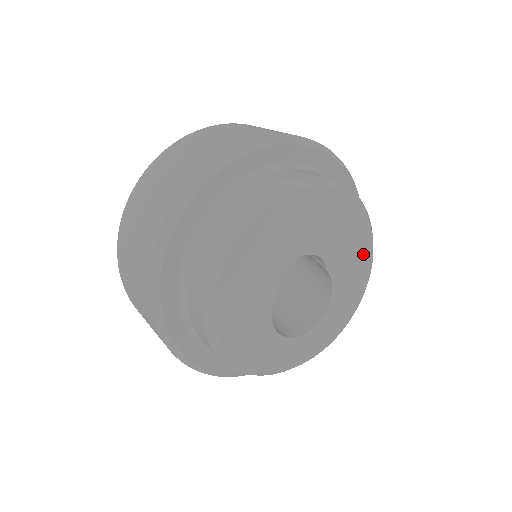
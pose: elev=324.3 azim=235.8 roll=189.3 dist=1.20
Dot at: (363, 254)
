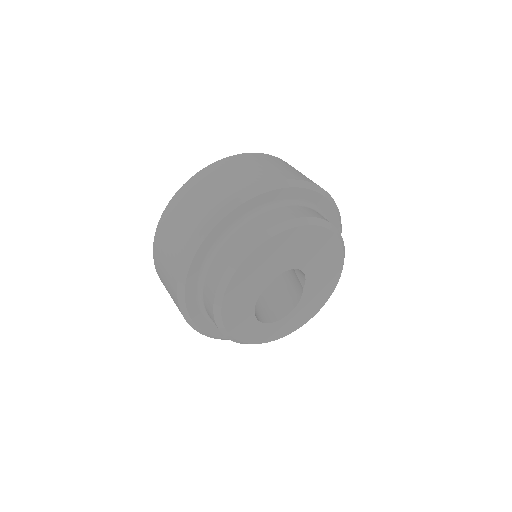
Dot at: (326, 291)
